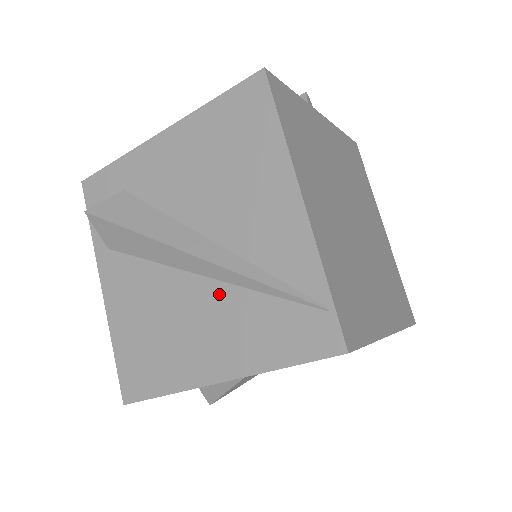
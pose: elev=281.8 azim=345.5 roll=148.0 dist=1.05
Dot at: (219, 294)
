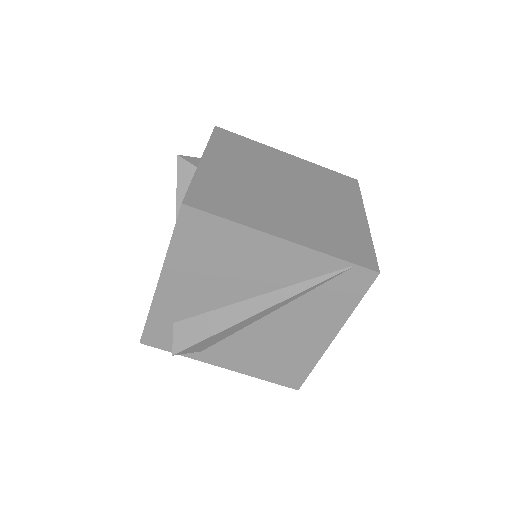
Dot at: (290, 311)
